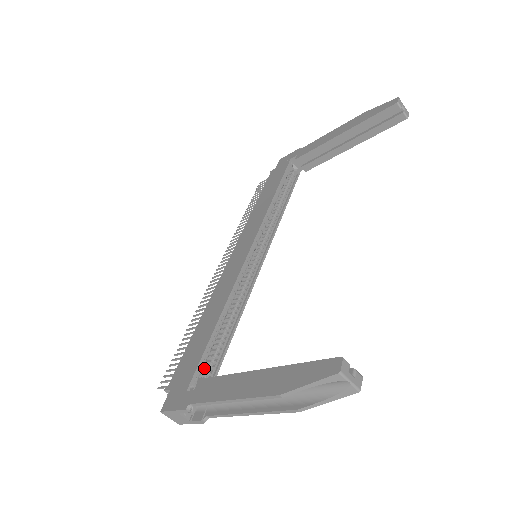
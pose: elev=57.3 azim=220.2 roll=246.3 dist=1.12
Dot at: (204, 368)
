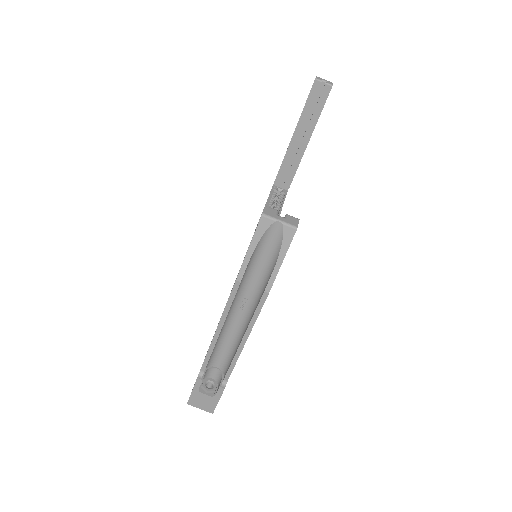
Dot at: occluded
